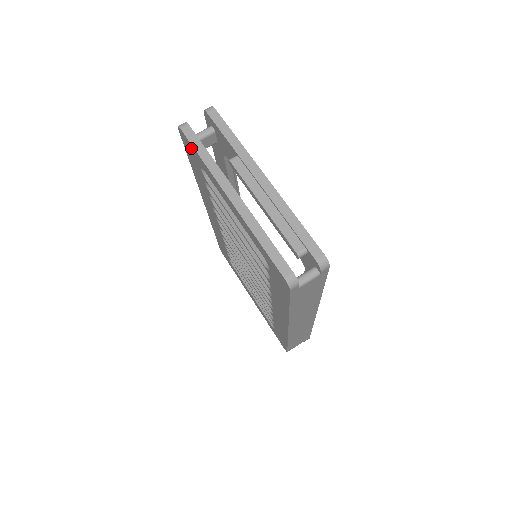
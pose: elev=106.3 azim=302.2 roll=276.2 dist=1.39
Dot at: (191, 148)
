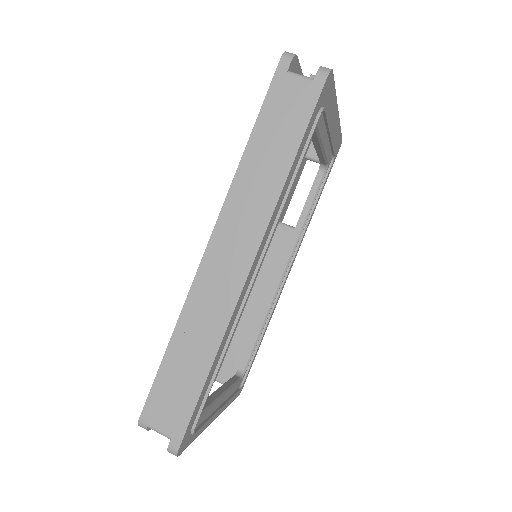
Dot at: occluded
